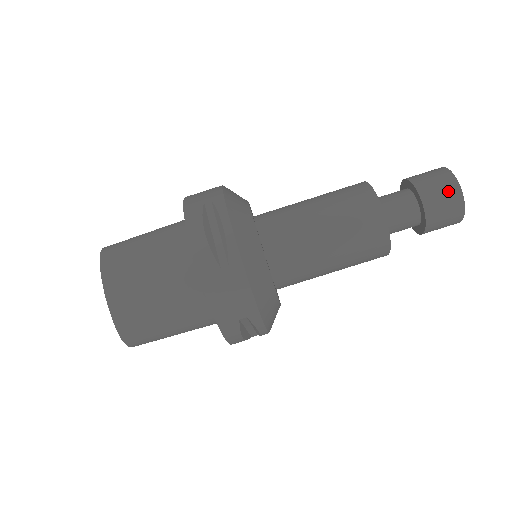
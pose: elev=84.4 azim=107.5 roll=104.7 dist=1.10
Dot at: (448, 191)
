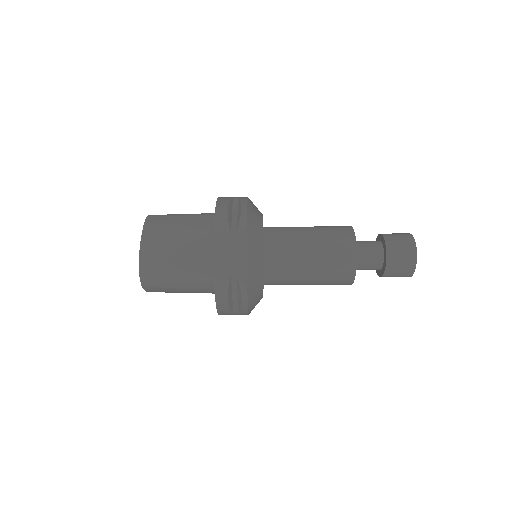
Dot at: (406, 244)
